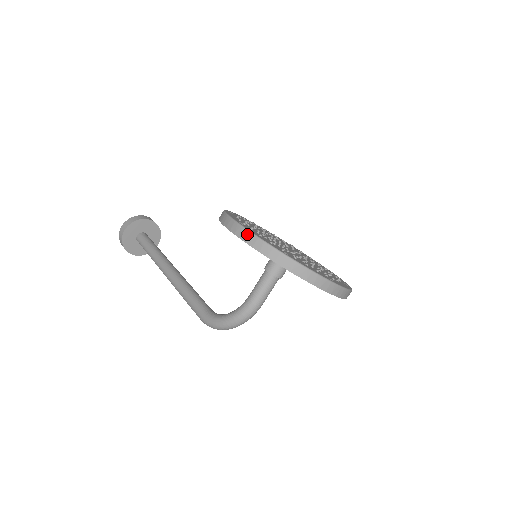
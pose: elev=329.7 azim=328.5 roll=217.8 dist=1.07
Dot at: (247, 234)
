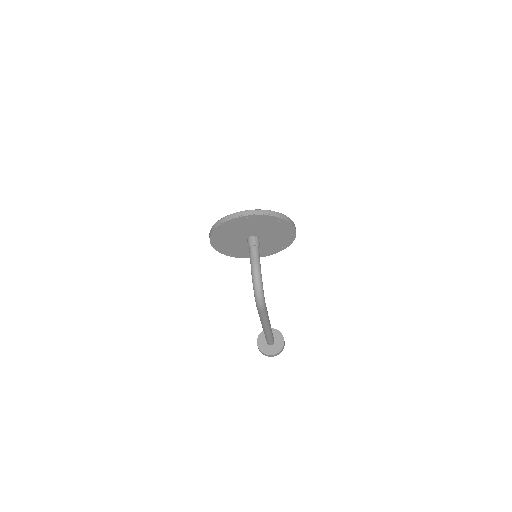
Dot at: (209, 234)
